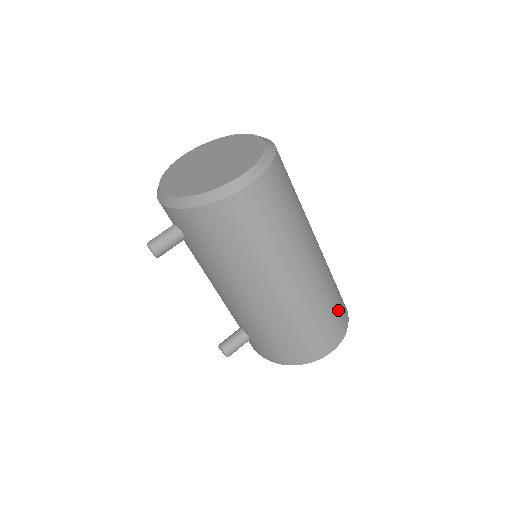
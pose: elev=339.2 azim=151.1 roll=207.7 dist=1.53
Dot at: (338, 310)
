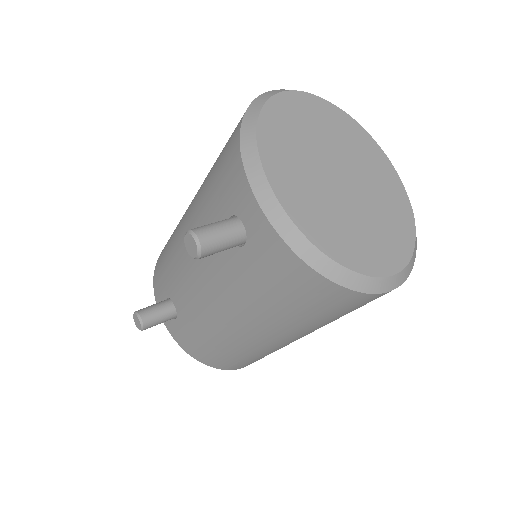
Dot at: occluded
